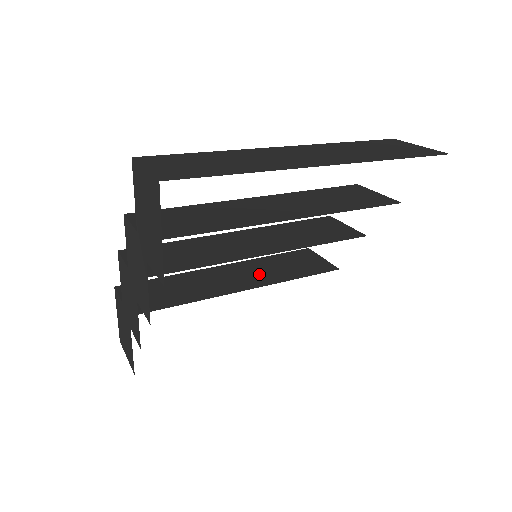
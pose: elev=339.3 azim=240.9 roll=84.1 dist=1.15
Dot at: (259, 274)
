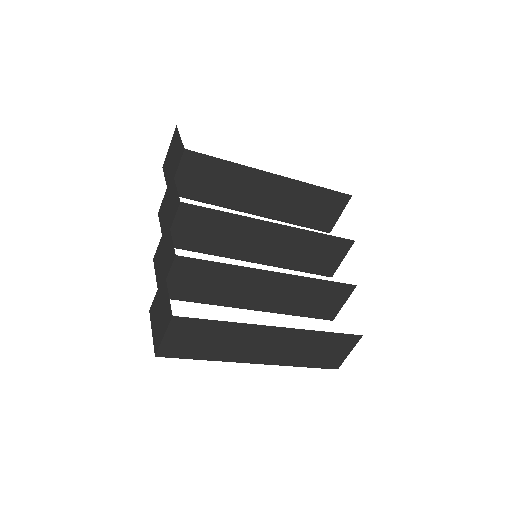
Dot at: occluded
